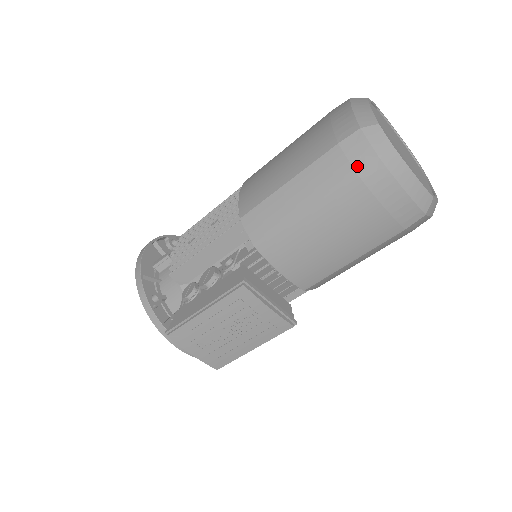
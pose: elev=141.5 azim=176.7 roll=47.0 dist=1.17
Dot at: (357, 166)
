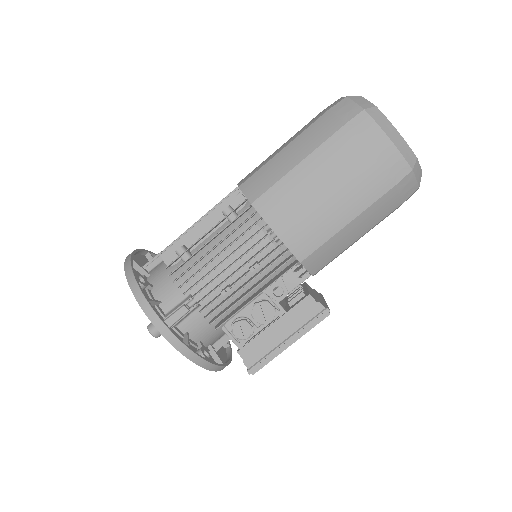
Dot at: (405, 198)
